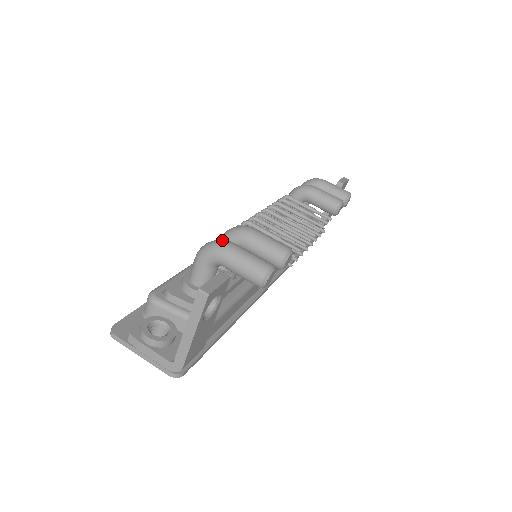
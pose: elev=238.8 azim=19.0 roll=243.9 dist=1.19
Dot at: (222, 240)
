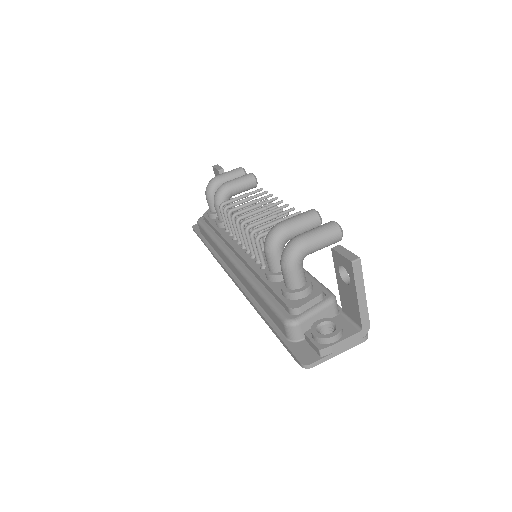
Dot at: (292, 241)
